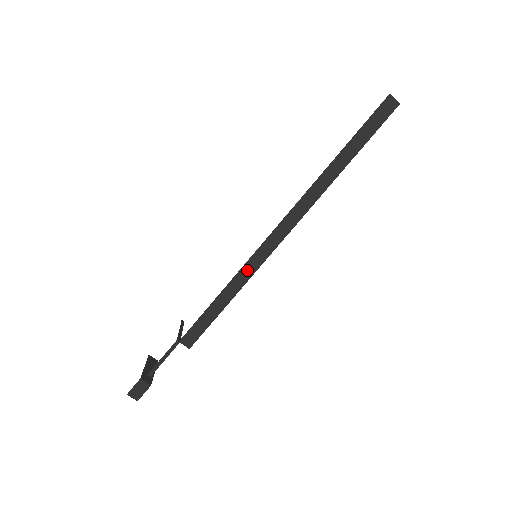
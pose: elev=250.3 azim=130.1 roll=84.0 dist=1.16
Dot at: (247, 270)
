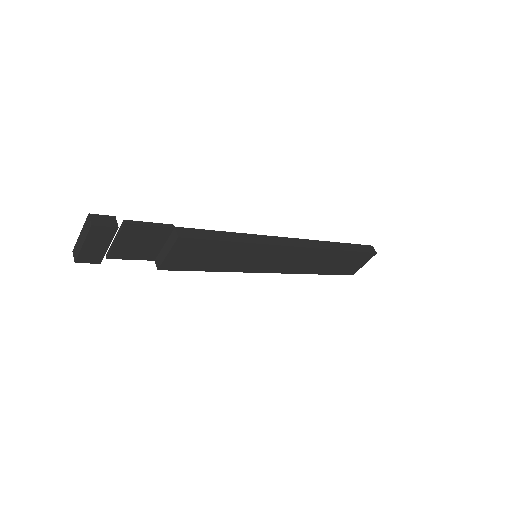
Dot at: (258, 238)
